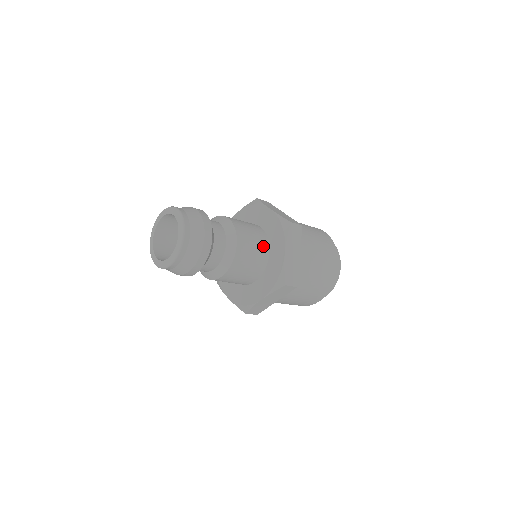
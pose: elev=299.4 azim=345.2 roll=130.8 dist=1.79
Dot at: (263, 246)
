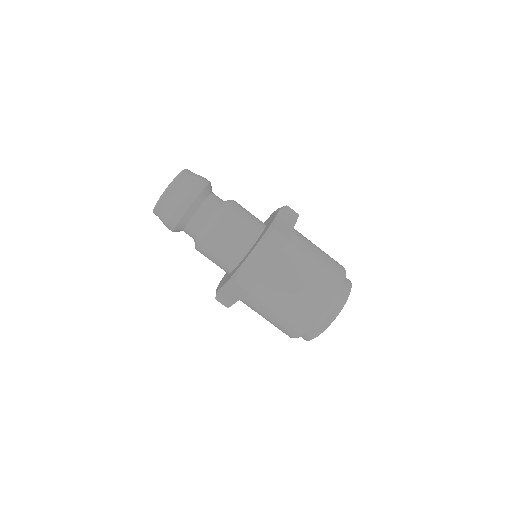
Dot at: (259, 221)
